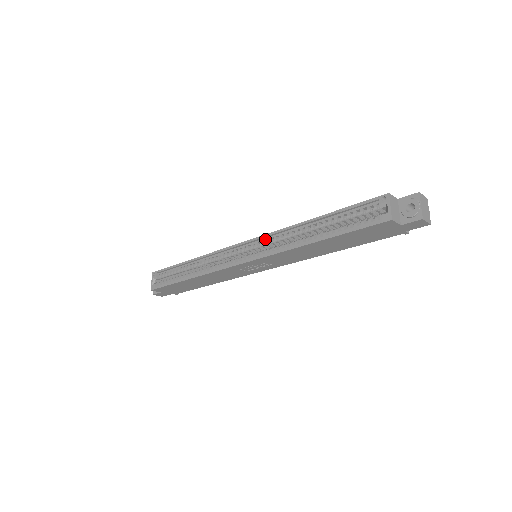
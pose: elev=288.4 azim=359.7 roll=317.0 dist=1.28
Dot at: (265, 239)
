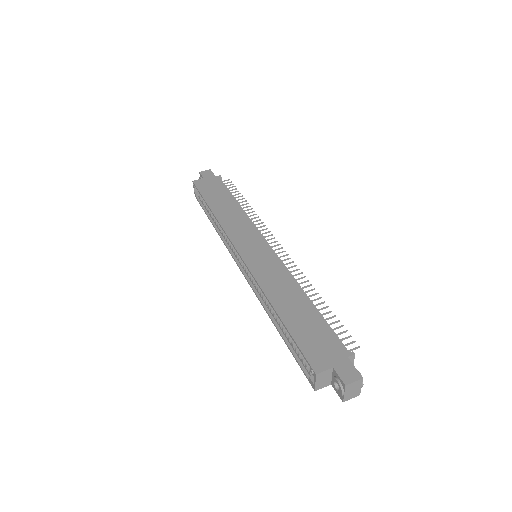
Dot at: (251, 272)
